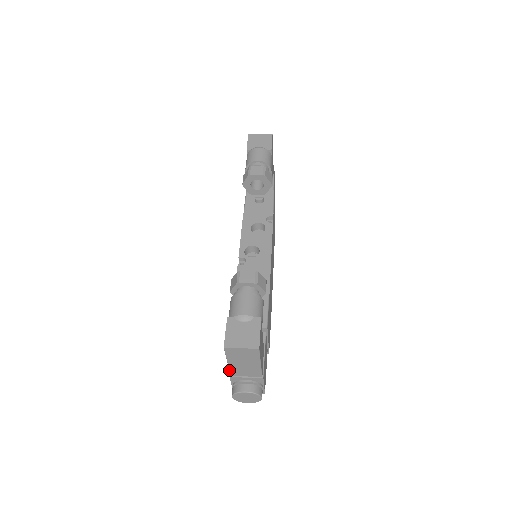
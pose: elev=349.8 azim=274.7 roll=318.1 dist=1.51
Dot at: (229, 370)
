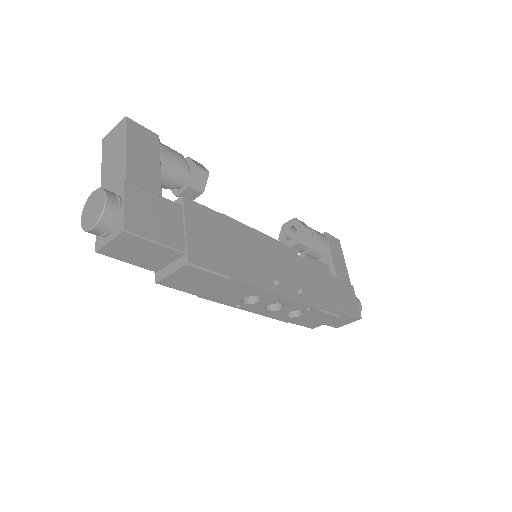
Dot at: occluded
